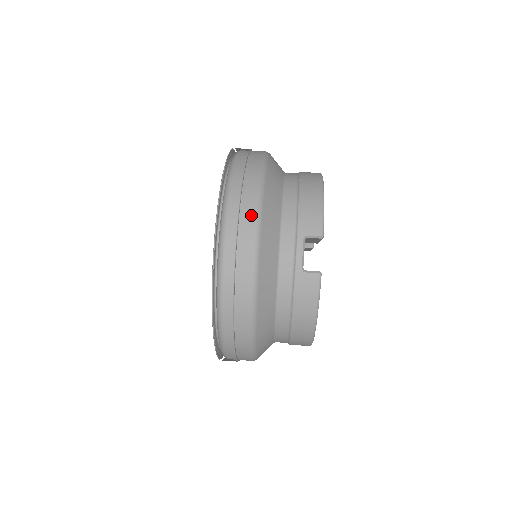
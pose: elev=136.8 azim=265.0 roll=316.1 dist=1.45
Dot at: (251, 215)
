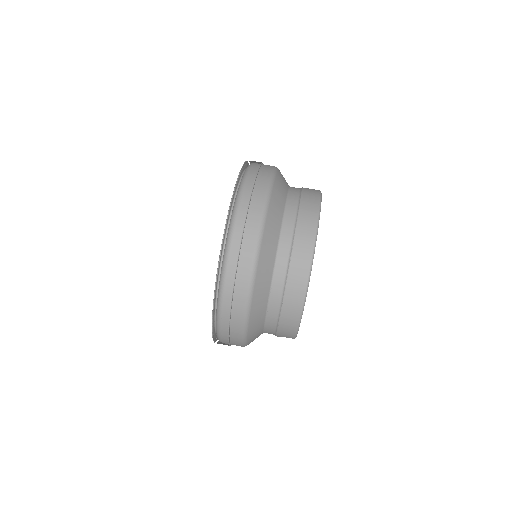
Dot at: (238, 344)
